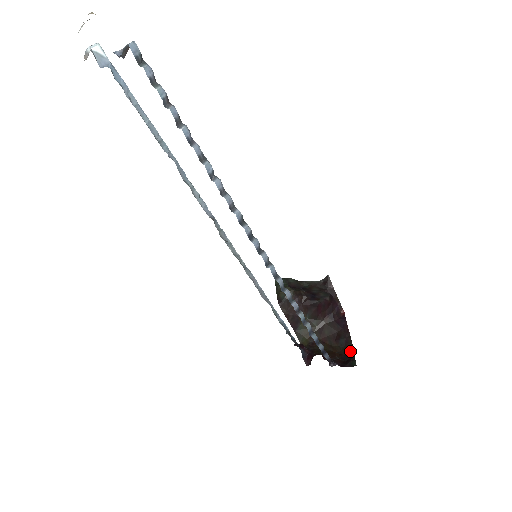
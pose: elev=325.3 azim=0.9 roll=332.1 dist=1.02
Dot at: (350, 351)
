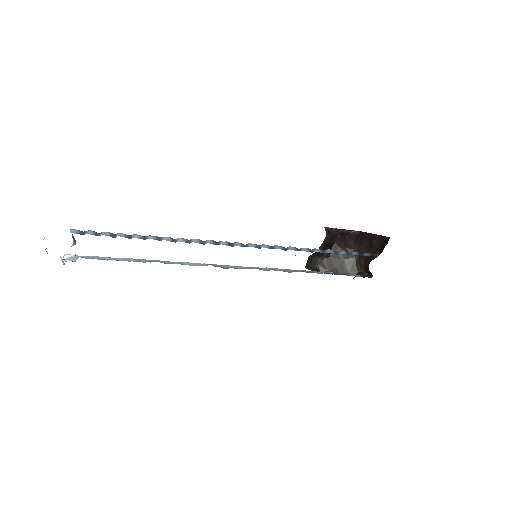
Dot at: (383, 239)
